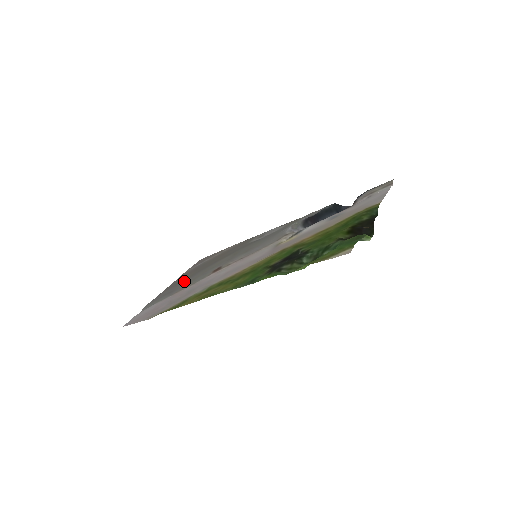
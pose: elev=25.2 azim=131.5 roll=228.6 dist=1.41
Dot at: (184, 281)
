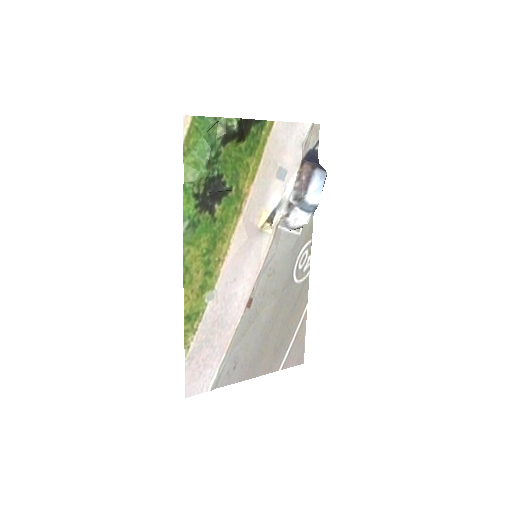
Dot at: (253, 353)
